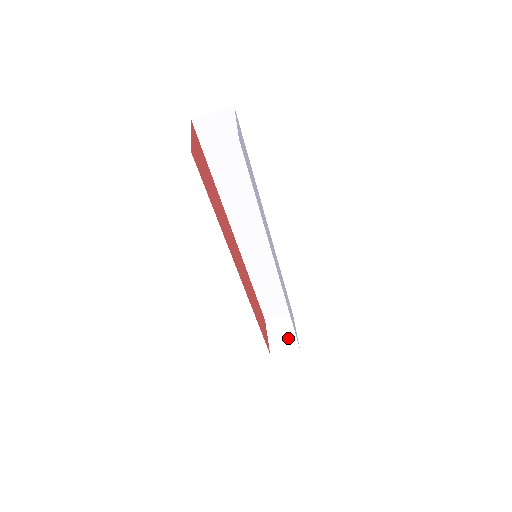
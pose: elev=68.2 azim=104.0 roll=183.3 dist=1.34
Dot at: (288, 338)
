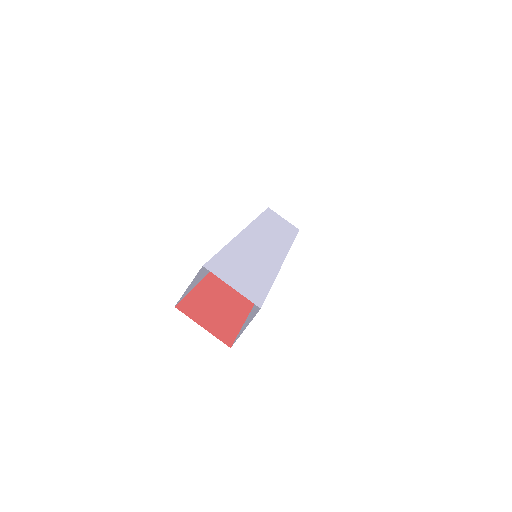
Dot at: occluded
